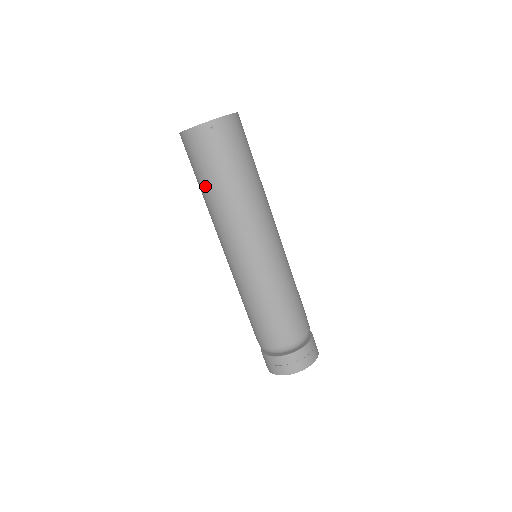
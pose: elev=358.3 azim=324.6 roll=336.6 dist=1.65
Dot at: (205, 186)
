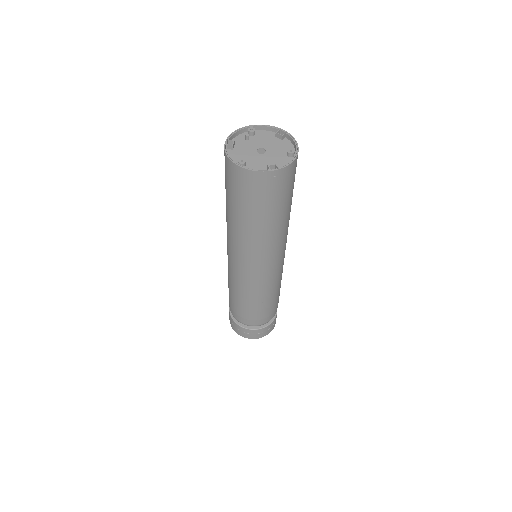
Dot at: (240, 215)
